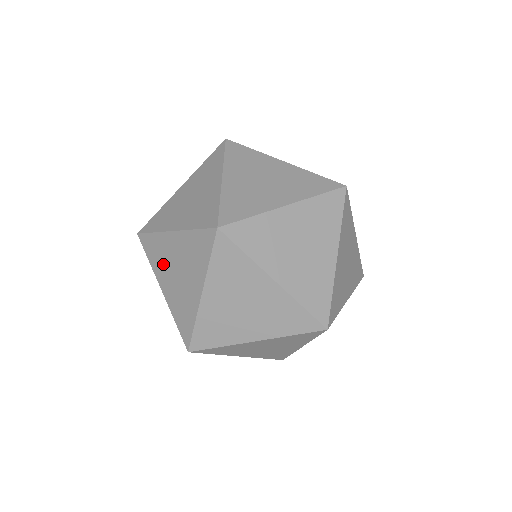
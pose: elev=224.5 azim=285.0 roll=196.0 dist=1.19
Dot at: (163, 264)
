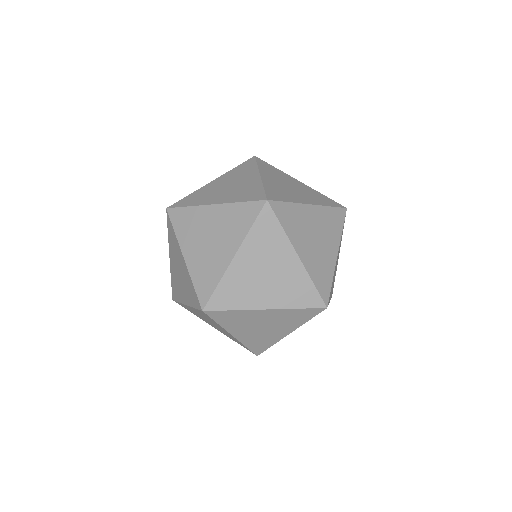
Dot at: (178, 286)
